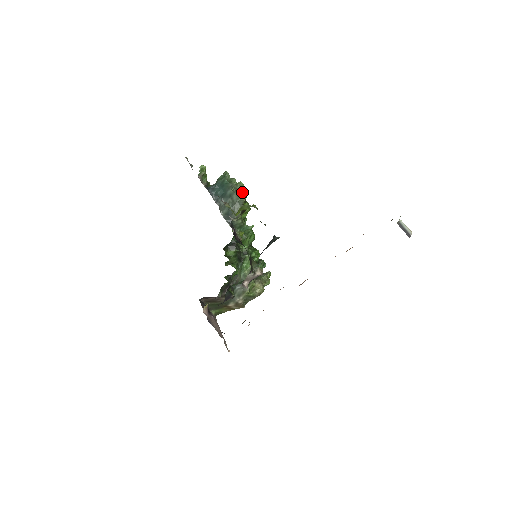
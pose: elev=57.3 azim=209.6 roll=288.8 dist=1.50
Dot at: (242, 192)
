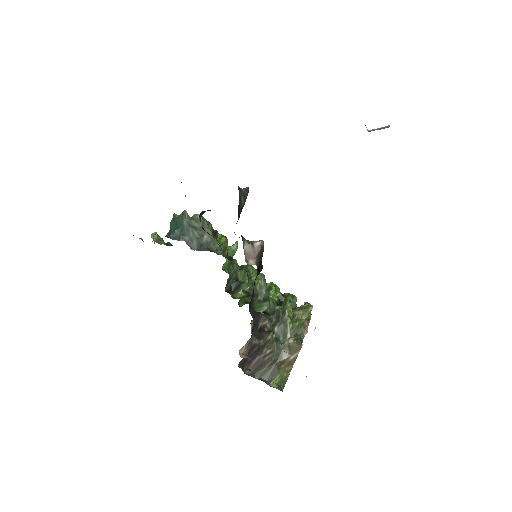
Dot at: (201, 218)
